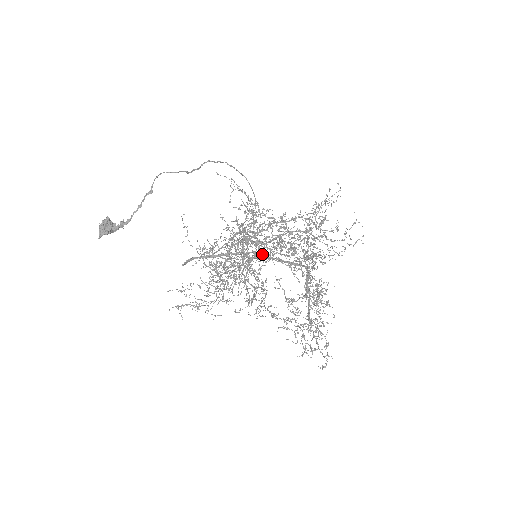
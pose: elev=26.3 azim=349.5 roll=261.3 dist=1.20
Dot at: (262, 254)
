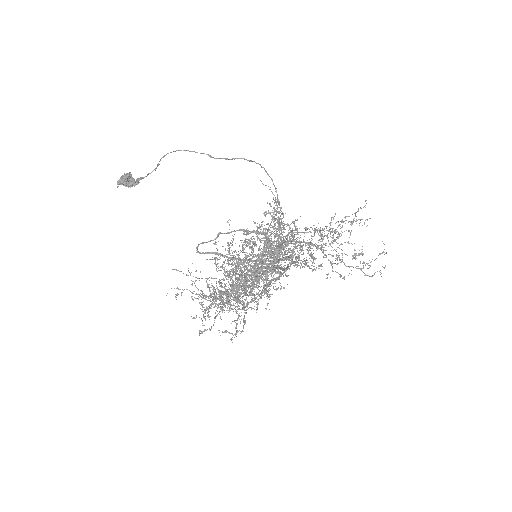
Dot at: (253, 248)
